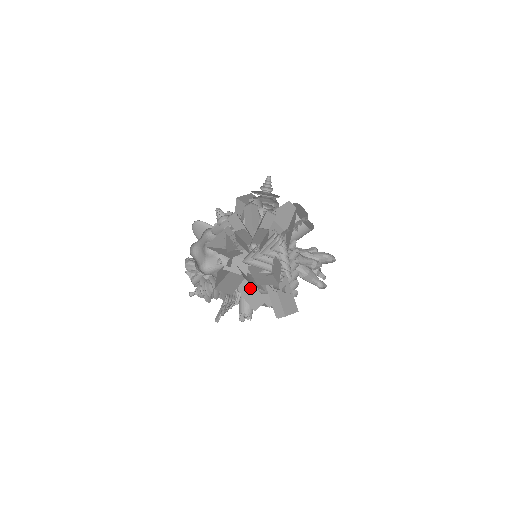
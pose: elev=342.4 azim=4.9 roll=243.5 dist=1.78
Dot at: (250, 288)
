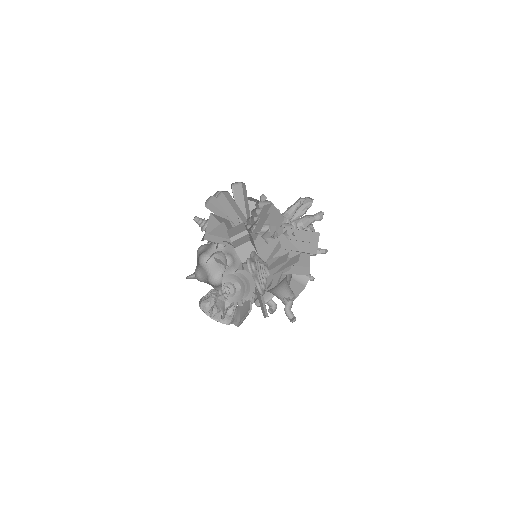
Dot at: (269, 264)
